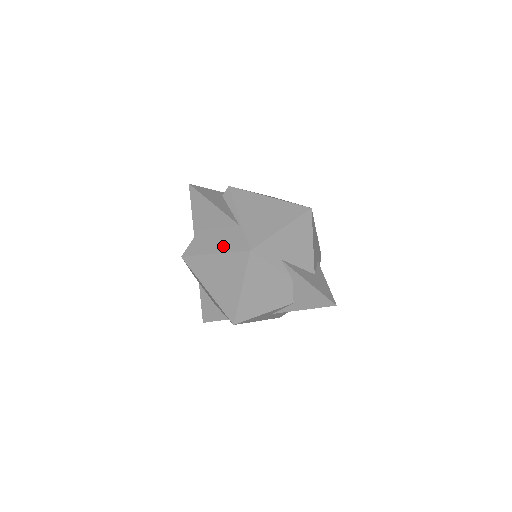
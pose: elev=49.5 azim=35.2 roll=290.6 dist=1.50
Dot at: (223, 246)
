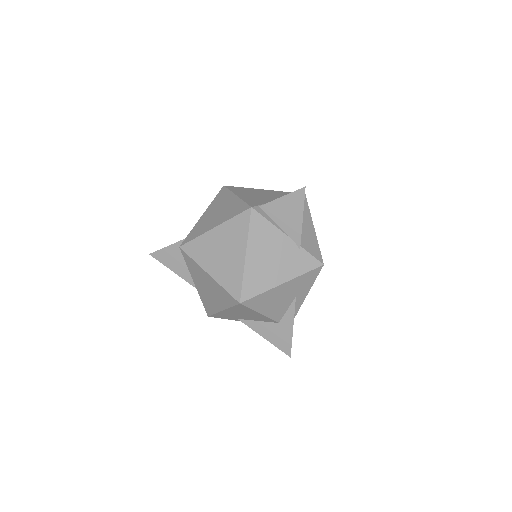
Dot at: occluded
